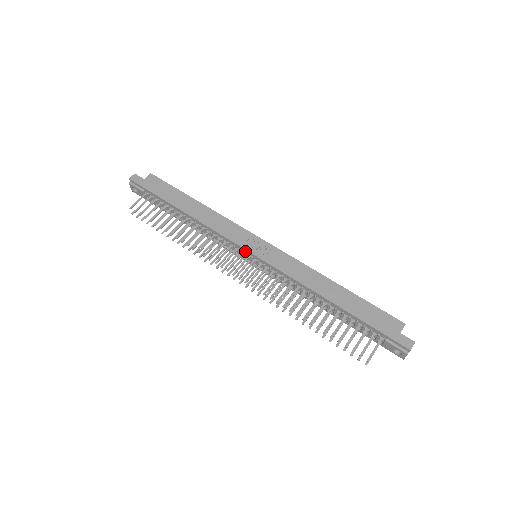
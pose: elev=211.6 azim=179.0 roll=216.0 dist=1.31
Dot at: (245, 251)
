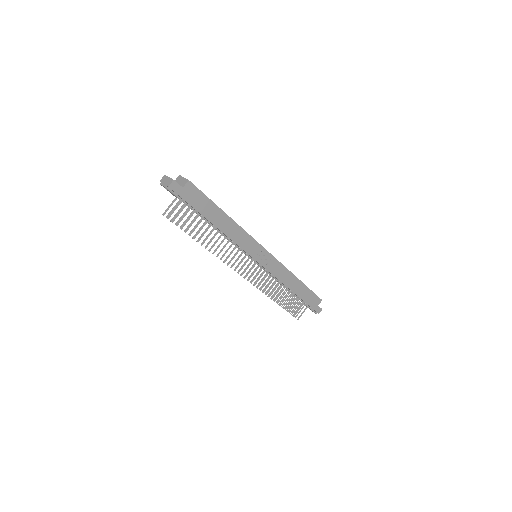
Dot at: (253, 259)
